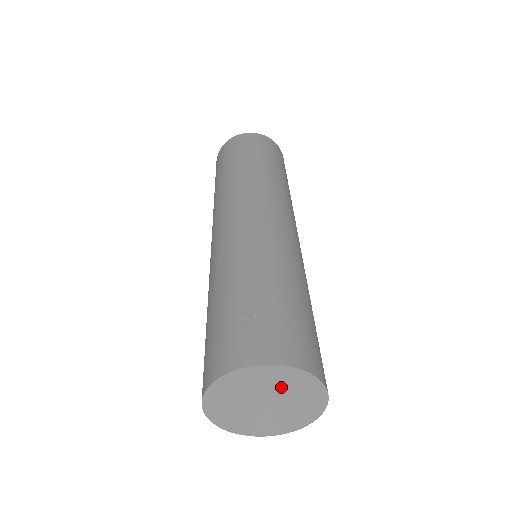
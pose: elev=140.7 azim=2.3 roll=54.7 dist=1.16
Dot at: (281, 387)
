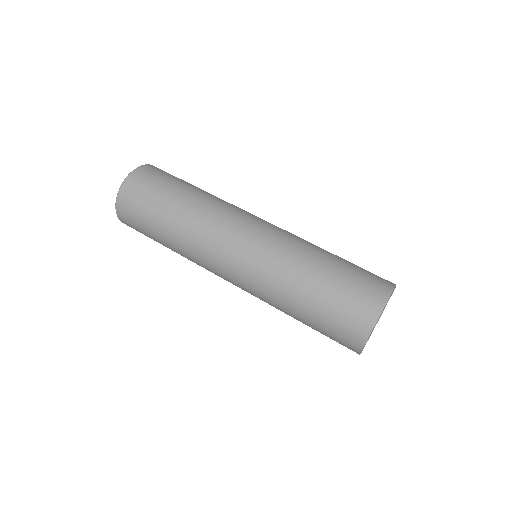
Dot at: occluded
